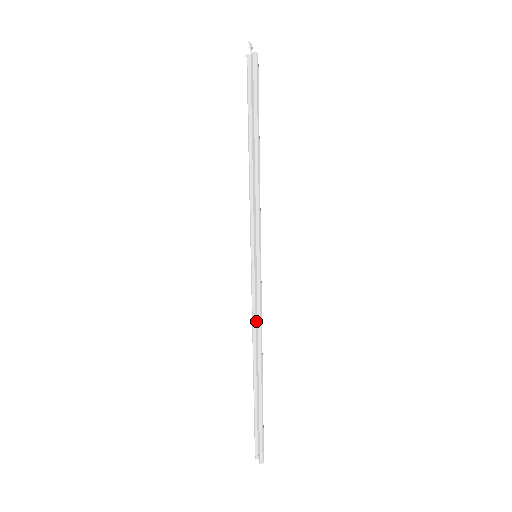
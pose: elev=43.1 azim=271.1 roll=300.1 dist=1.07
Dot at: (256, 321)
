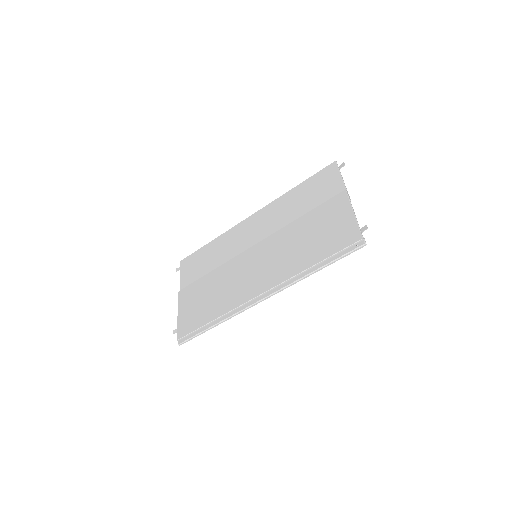
Dot at: (246, 308)
